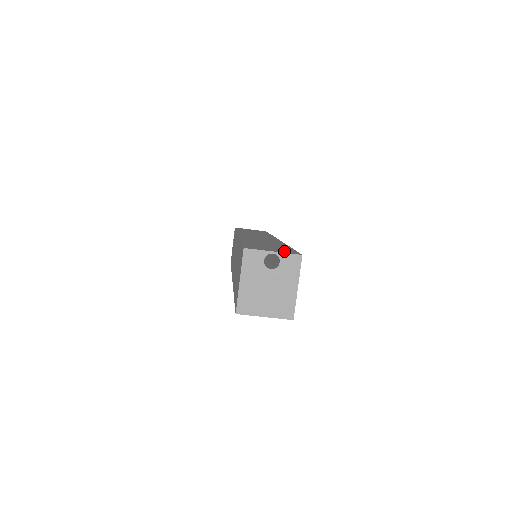
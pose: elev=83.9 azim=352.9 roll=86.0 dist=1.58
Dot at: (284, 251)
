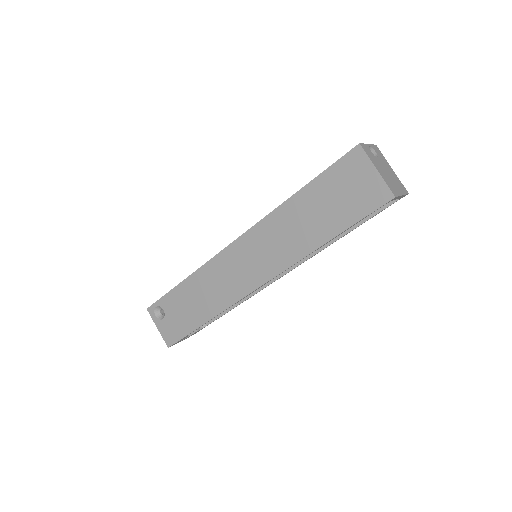
Dot at: occluded
